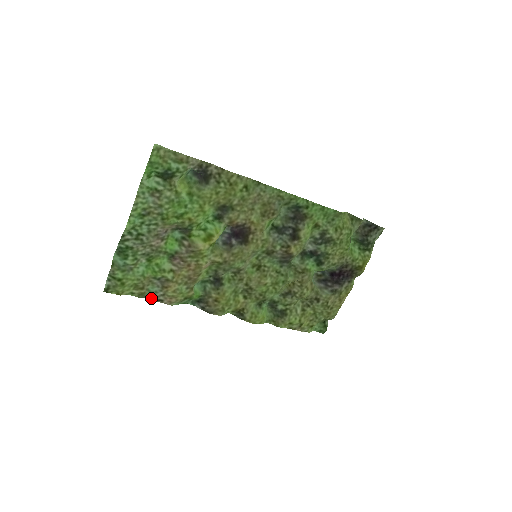
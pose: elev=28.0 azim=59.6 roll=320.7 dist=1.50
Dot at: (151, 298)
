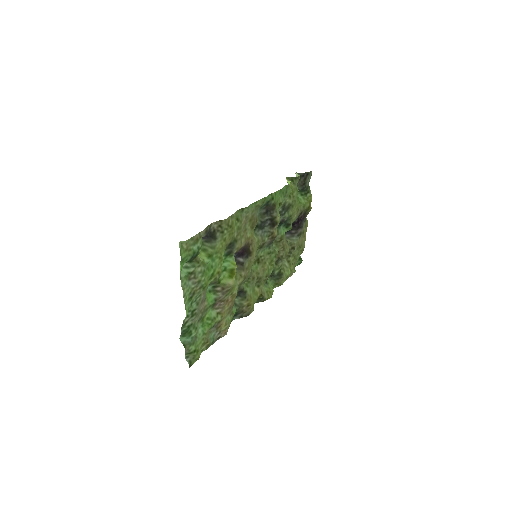
Dot at: (214, 342)
